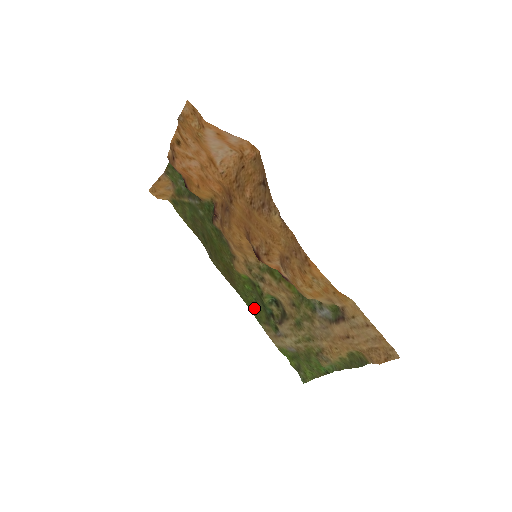
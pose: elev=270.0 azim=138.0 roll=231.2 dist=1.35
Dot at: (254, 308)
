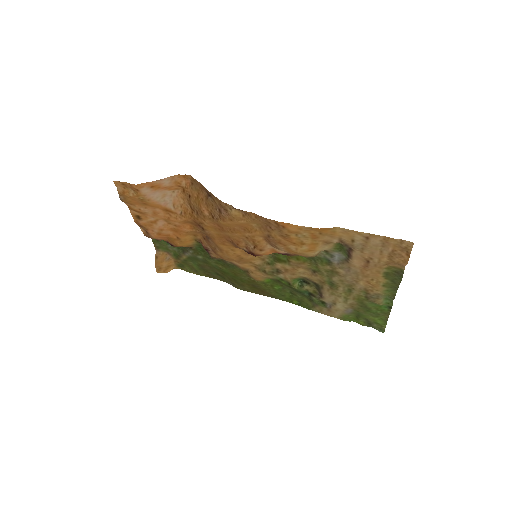
Dot at: (296, 301)
